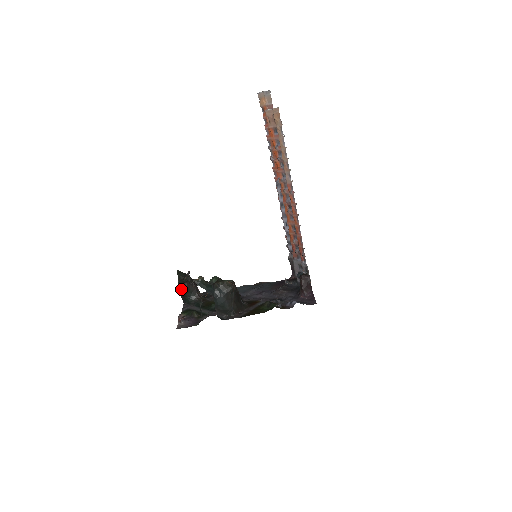
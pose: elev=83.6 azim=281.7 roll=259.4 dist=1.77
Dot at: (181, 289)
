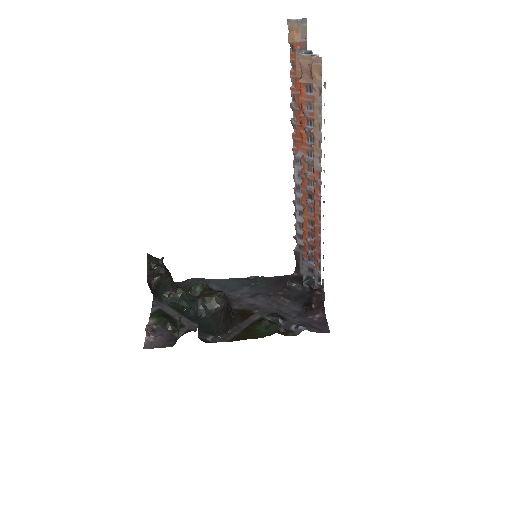
Dot at: (151, 284)
